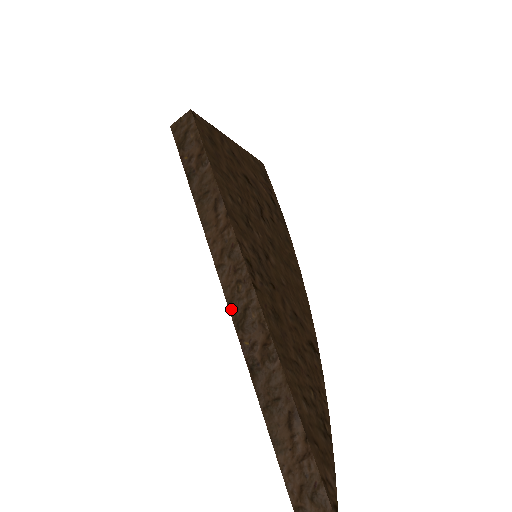
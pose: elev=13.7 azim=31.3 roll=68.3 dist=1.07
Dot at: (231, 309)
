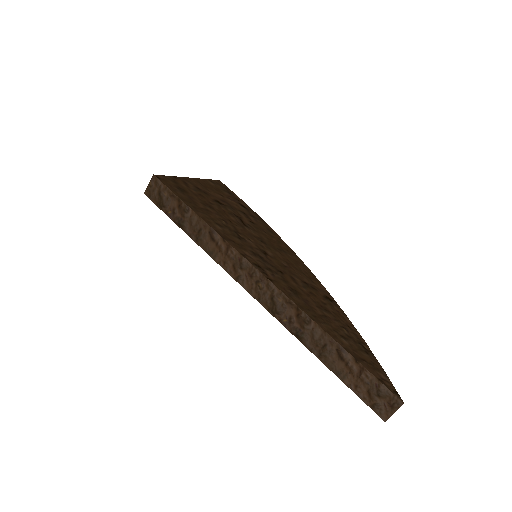
Dot at: (262, 303)
